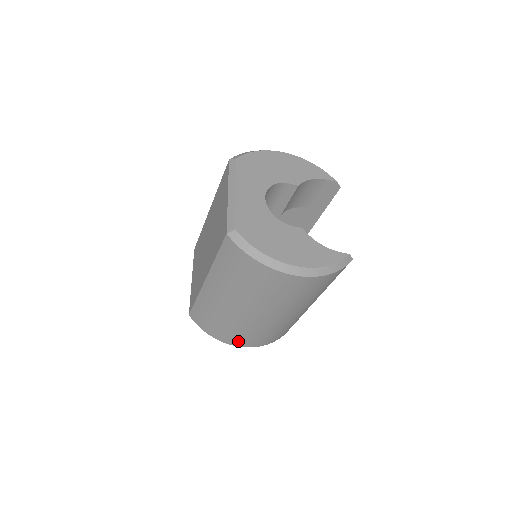
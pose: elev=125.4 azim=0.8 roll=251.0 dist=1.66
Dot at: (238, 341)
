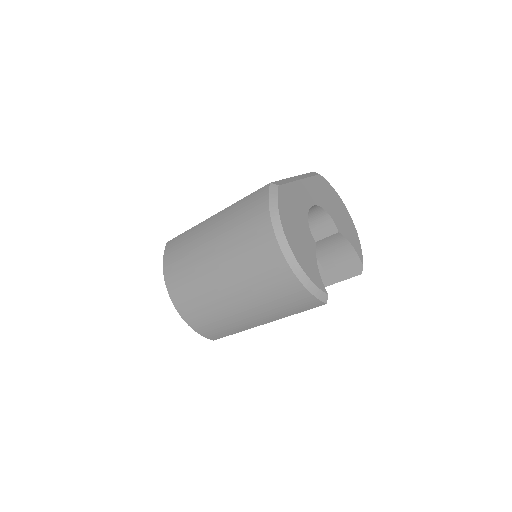
Dot at: (176, 291)
